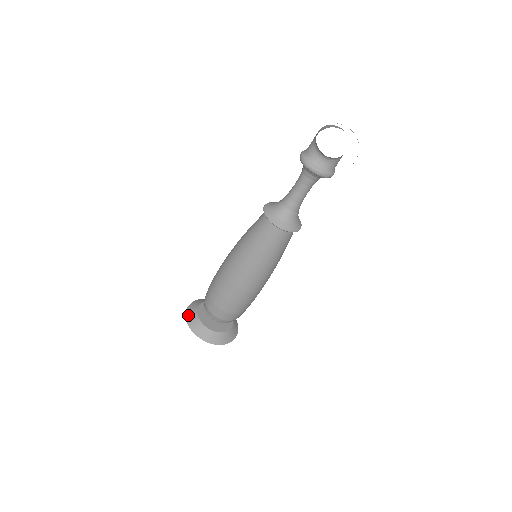
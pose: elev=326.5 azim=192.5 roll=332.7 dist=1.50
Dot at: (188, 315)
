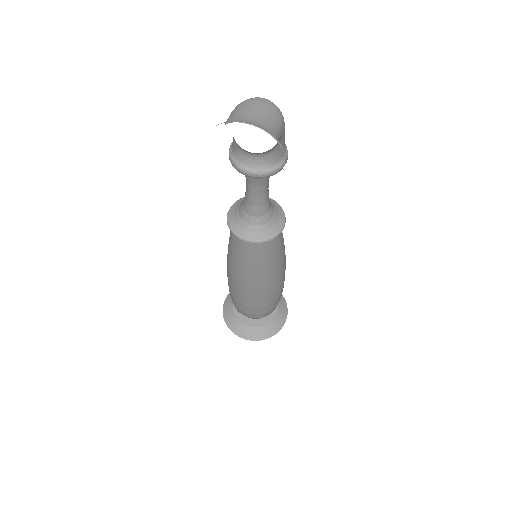
Dot at: (225, 313)
